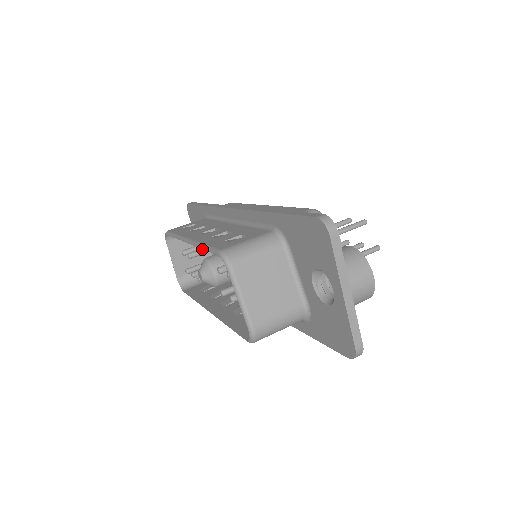
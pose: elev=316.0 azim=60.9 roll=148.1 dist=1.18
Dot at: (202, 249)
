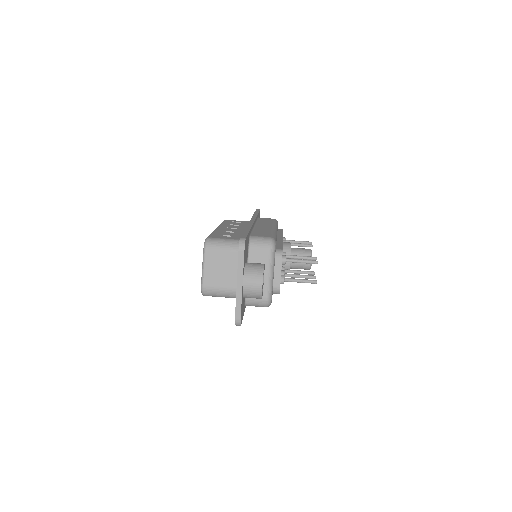
Dot at: occluded
